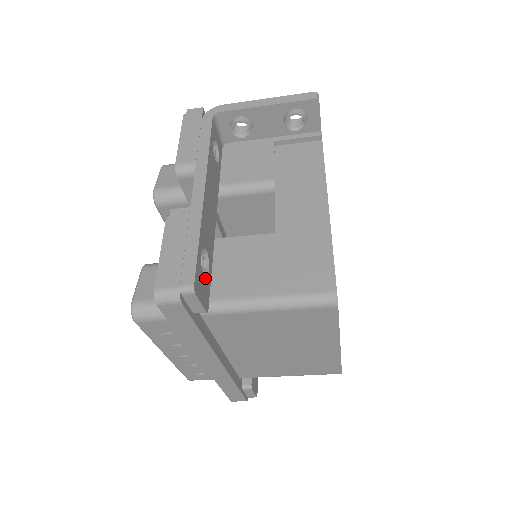
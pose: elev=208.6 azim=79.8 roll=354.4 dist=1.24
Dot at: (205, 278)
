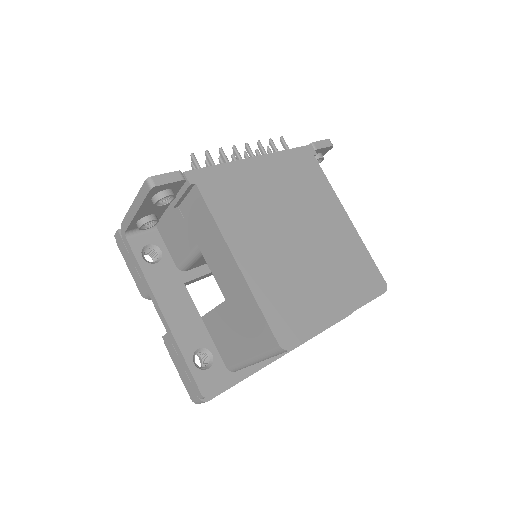
Dot at: (211, 367)
